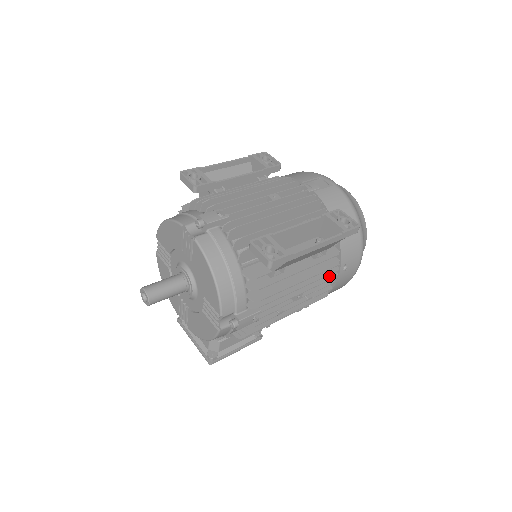
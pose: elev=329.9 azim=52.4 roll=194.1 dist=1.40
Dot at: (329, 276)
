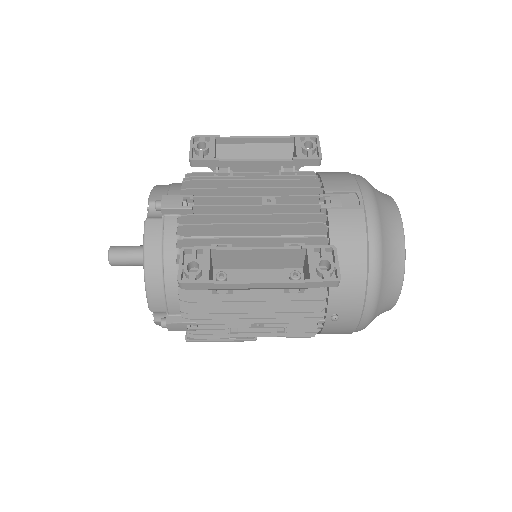
Dot at: (312, 318)
